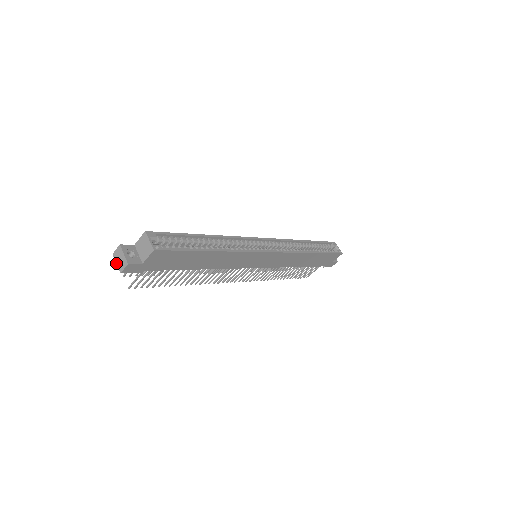
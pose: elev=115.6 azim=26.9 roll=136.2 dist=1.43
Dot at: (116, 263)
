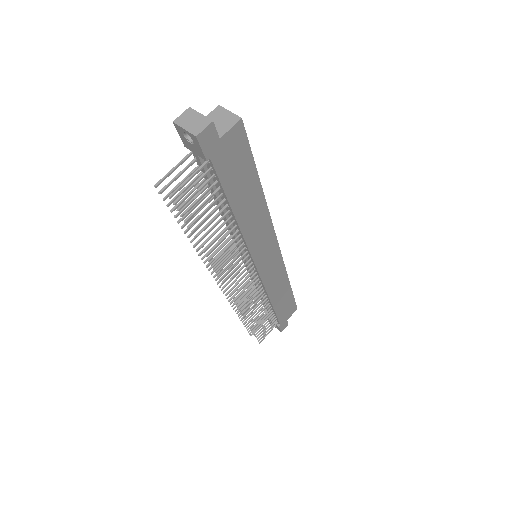
Dot at: (184, 128)
